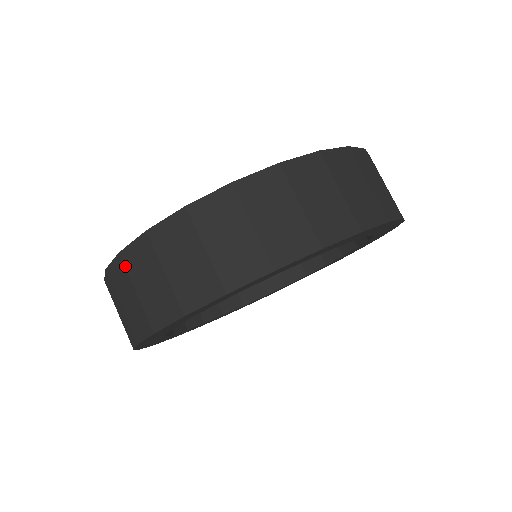
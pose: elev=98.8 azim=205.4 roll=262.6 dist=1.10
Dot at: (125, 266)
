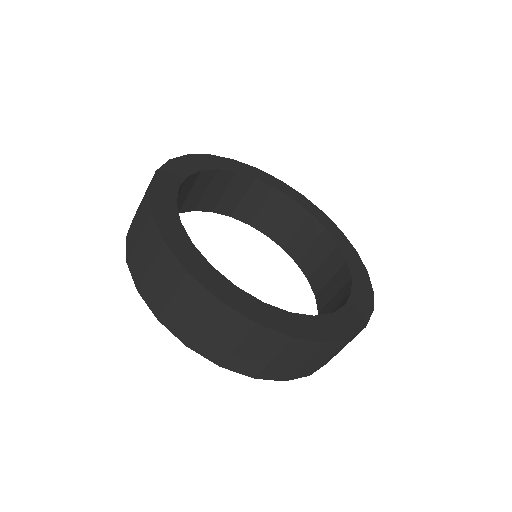
Dot at: (250, 332)
